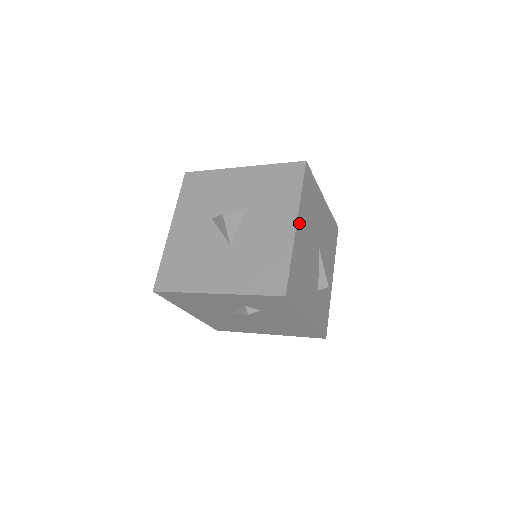
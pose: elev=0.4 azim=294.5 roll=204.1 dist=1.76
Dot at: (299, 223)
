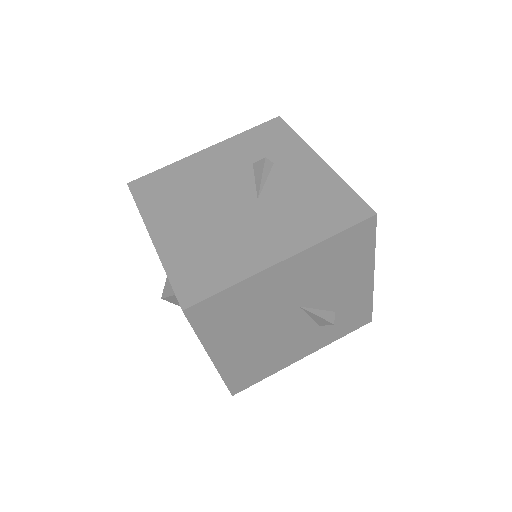
Dot at: (218, 353)
